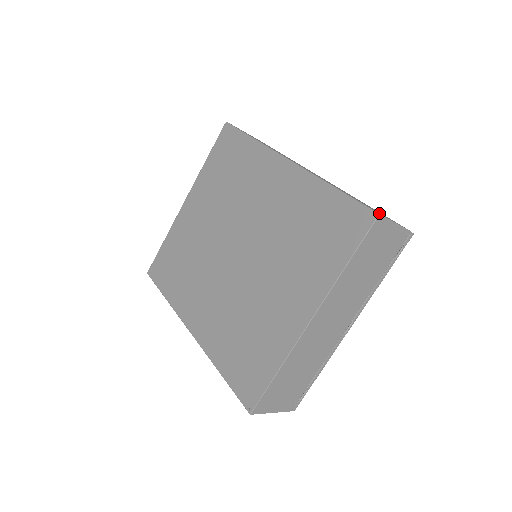
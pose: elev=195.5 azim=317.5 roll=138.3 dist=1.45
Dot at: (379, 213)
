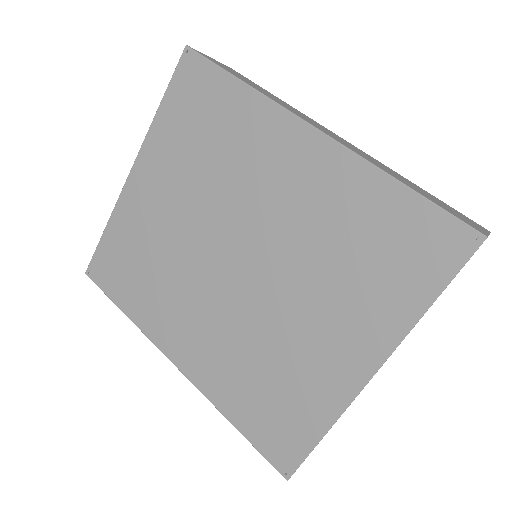
Dot at: (476, 228)
